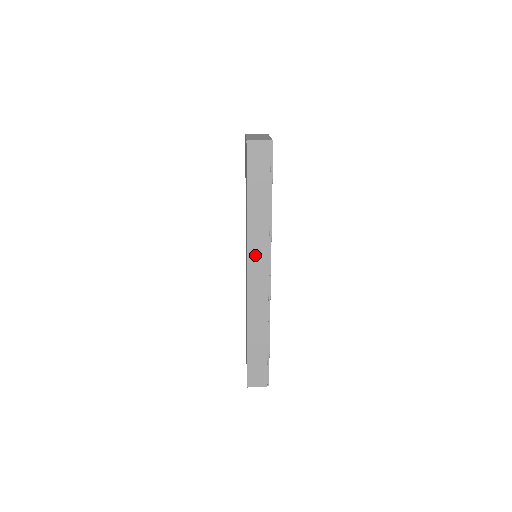
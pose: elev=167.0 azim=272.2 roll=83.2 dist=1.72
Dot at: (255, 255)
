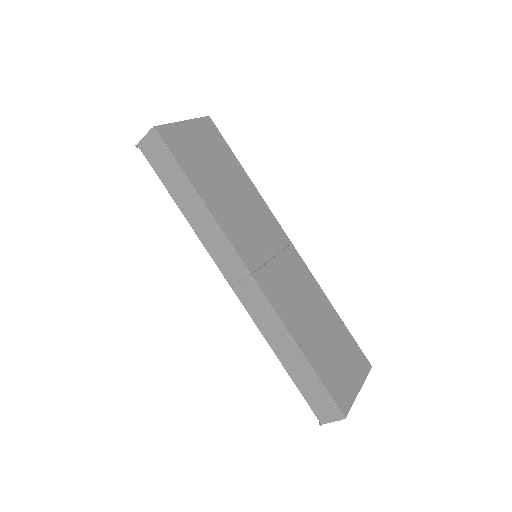
Dot at: (221, 259)
